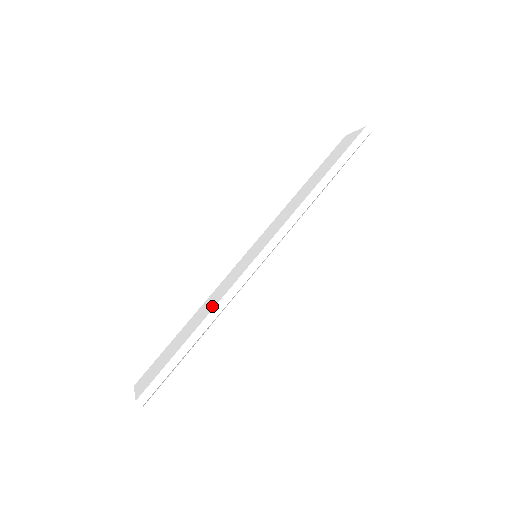
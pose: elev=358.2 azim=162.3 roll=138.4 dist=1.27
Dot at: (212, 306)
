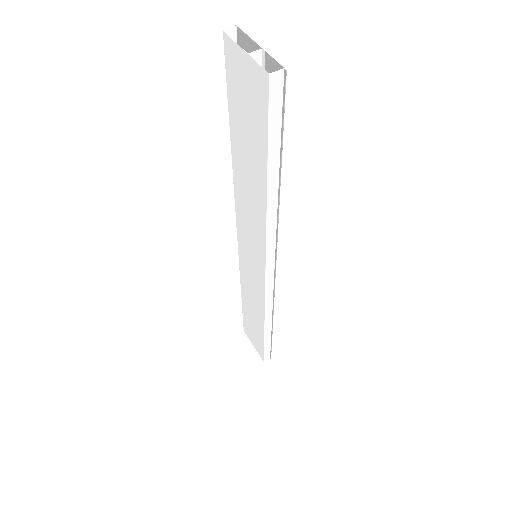
Dot at: (260, 311)
